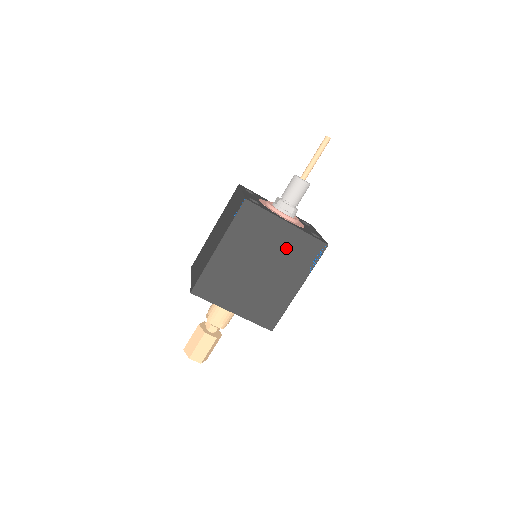
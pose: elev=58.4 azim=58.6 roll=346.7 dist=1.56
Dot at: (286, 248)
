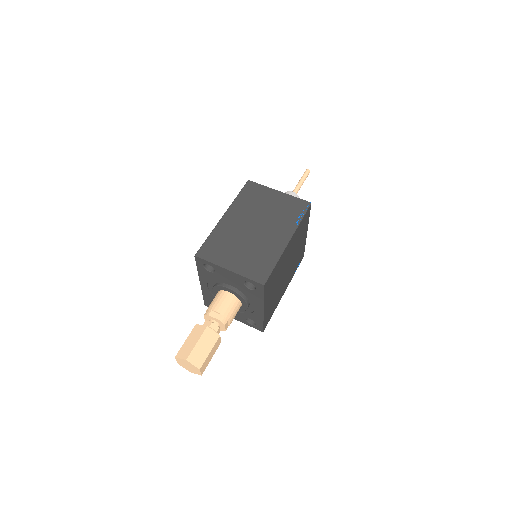
Dot at: (298, 254)
